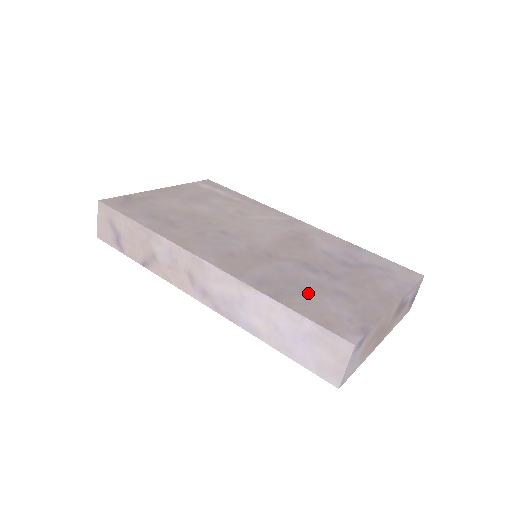
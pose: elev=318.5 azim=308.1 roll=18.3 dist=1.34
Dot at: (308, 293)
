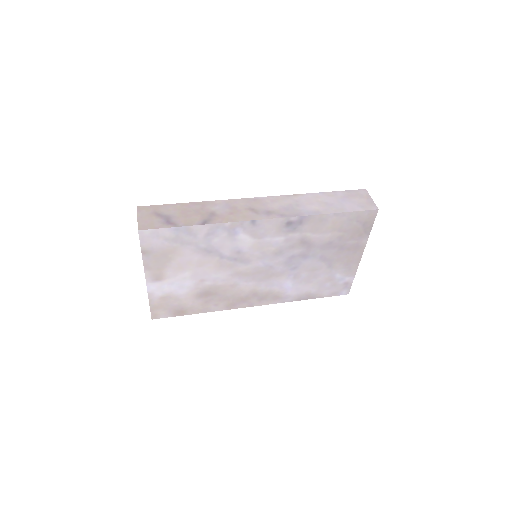
Dot at: occluded
